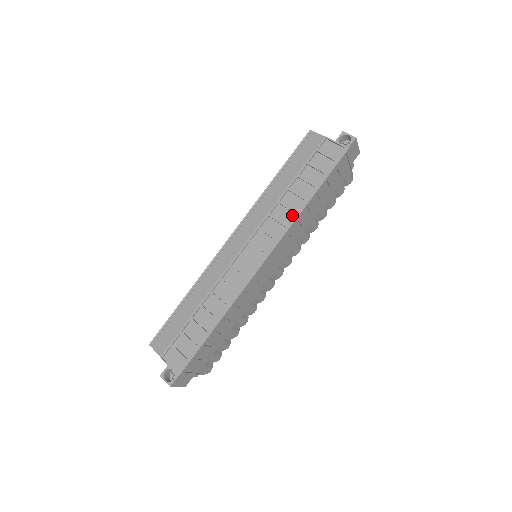
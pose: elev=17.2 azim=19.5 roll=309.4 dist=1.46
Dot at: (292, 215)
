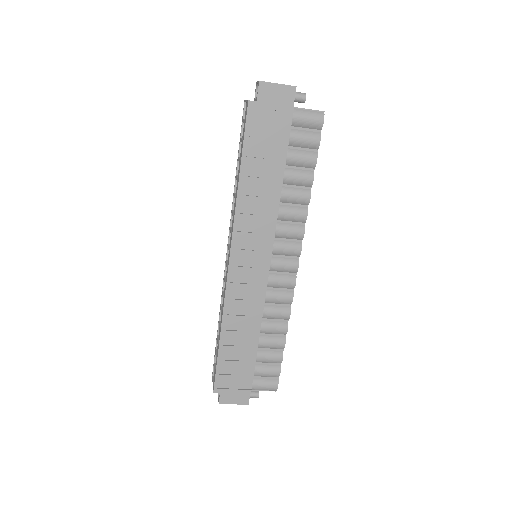
Dot at: occluded
